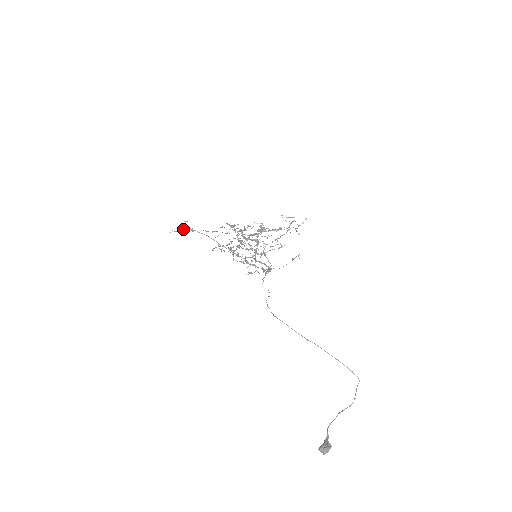
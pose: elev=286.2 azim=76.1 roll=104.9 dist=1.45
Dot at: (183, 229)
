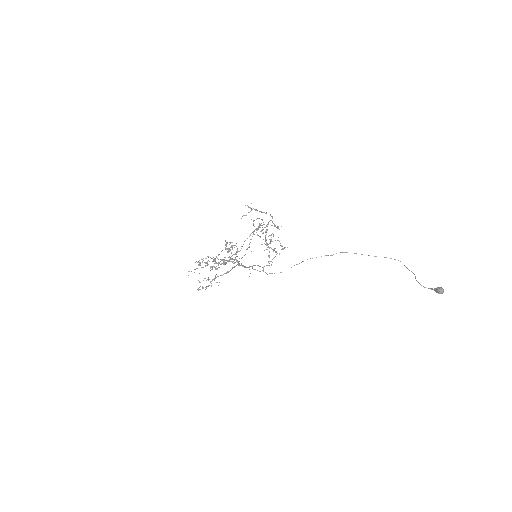
Dot at: (252, 209)
